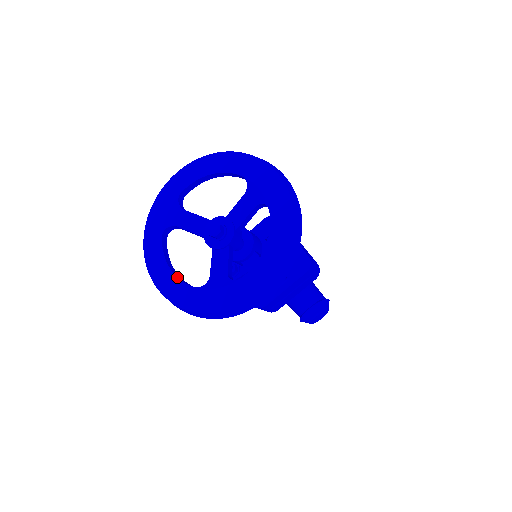
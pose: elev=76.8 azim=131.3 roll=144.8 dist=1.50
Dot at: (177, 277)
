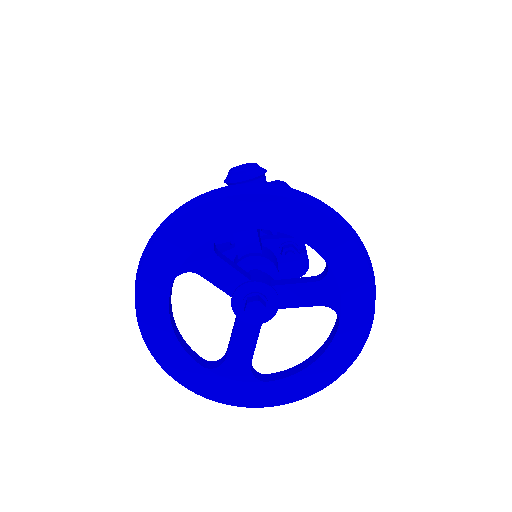
Dot at: (181, 345)
